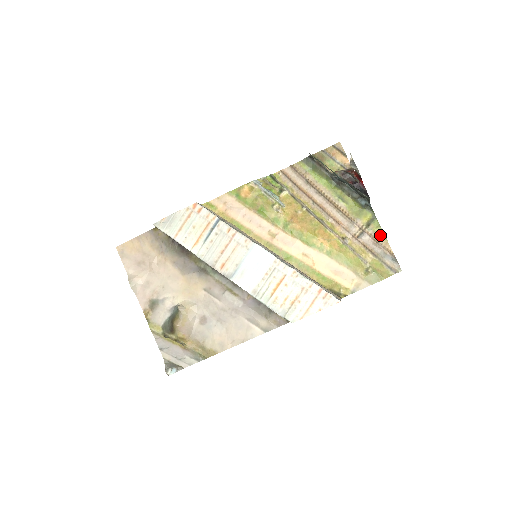
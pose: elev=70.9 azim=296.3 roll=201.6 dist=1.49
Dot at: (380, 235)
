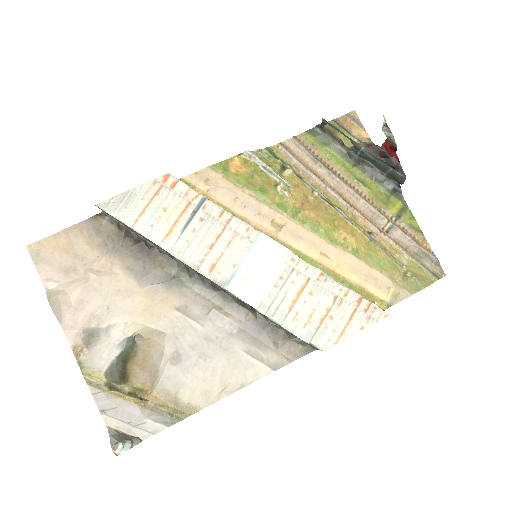
Dot at: (415, 229)
